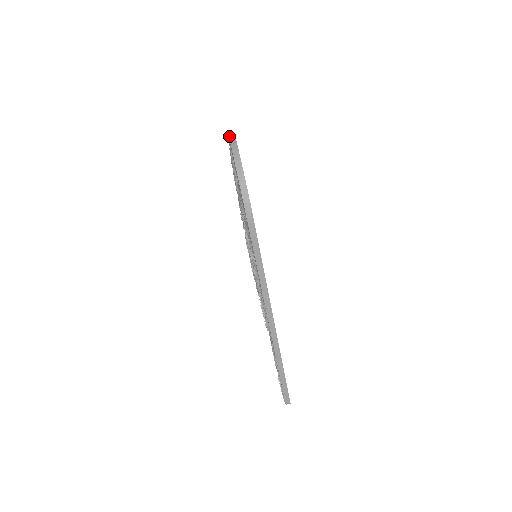
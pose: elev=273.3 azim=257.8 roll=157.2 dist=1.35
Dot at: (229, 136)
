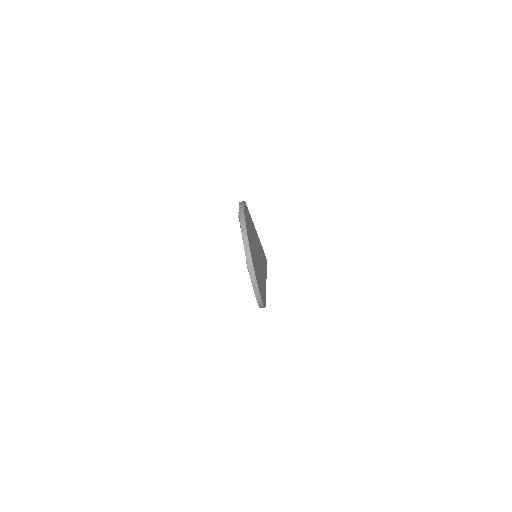
Dot at: (248, 268)
